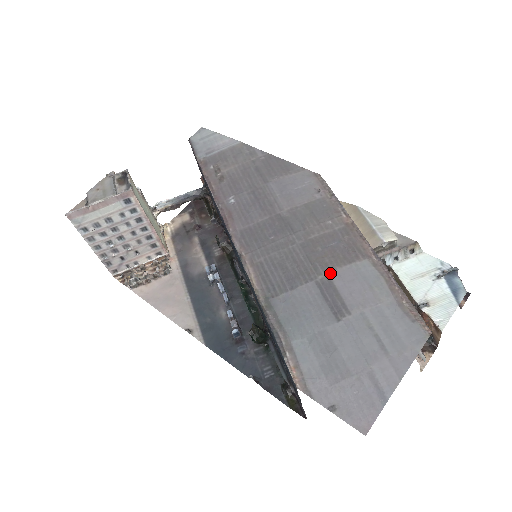
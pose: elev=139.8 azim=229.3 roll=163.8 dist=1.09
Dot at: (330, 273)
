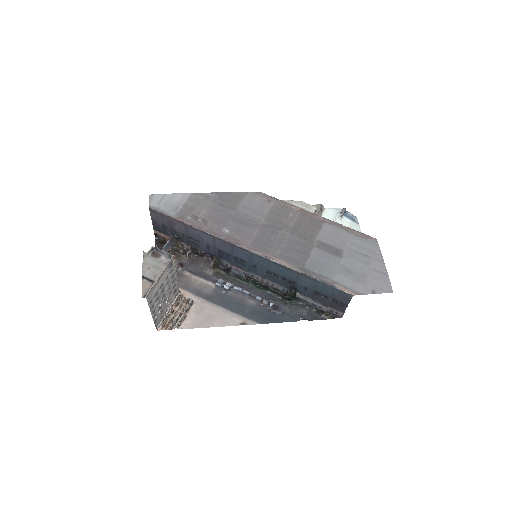
Dot at: (317, 239)
